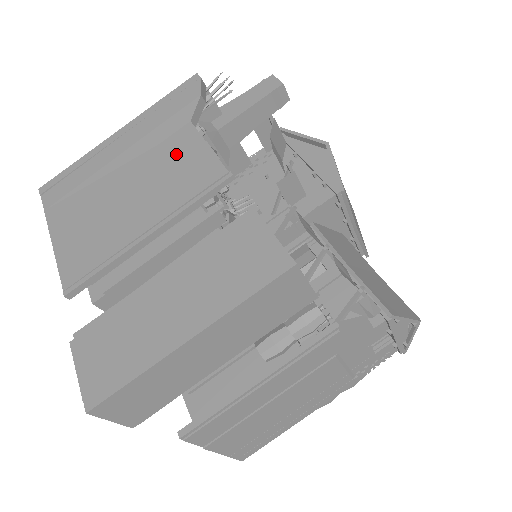
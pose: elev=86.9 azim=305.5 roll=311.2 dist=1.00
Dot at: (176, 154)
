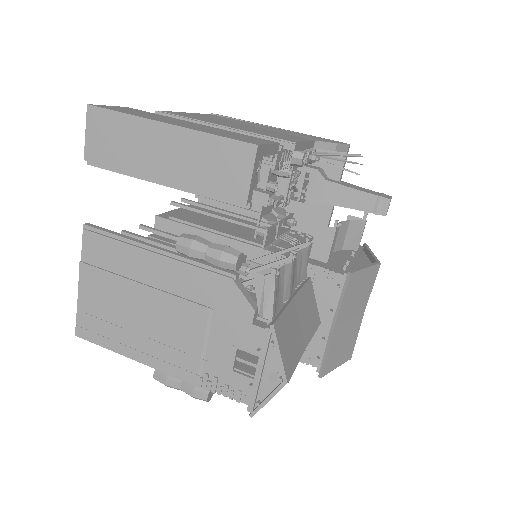
Dot at: (287, 136)
